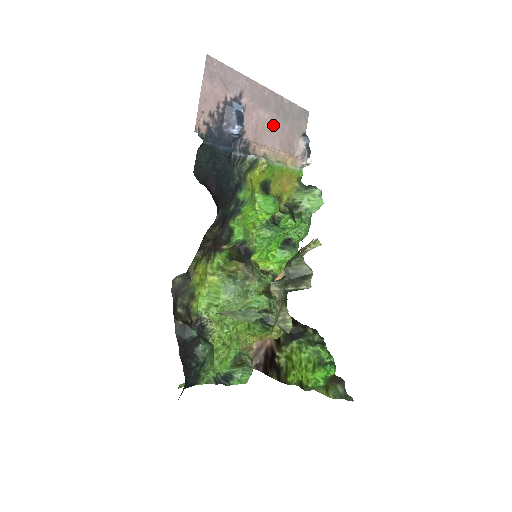
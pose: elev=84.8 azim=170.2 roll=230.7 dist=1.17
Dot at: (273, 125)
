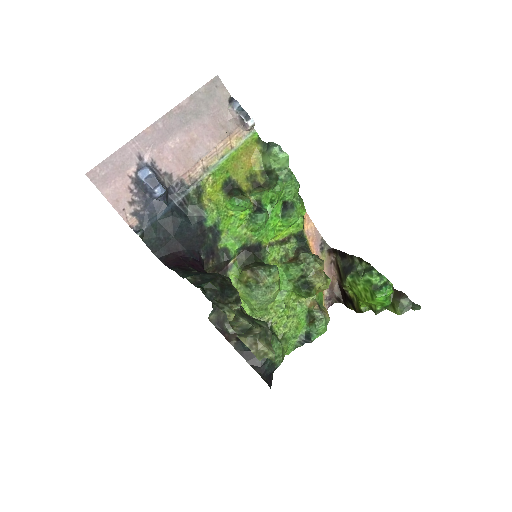
Dot at: (191, 136)
